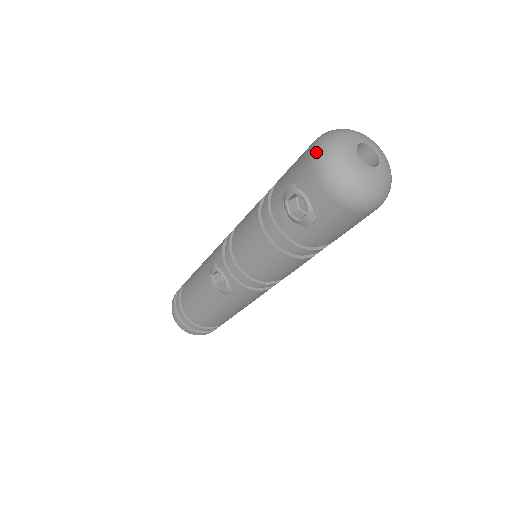
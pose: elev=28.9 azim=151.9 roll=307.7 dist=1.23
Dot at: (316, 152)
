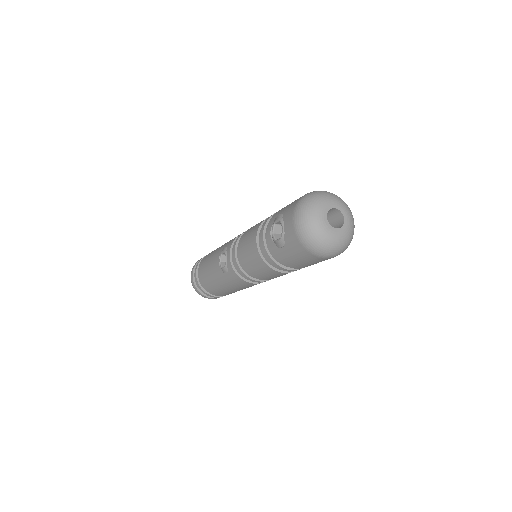
Dot at: (302, 200)
